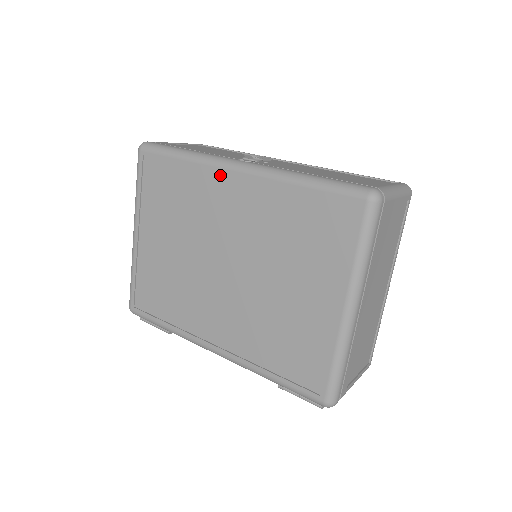
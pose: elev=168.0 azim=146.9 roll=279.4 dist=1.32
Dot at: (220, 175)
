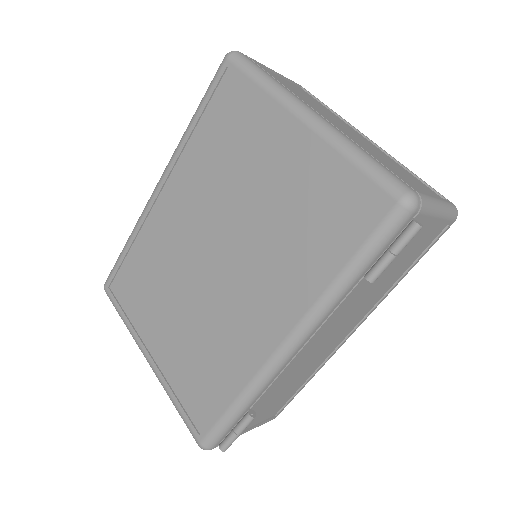
Dot at: (154, 209)
